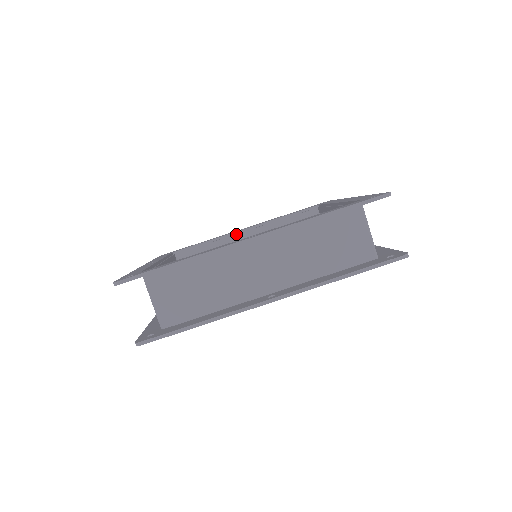
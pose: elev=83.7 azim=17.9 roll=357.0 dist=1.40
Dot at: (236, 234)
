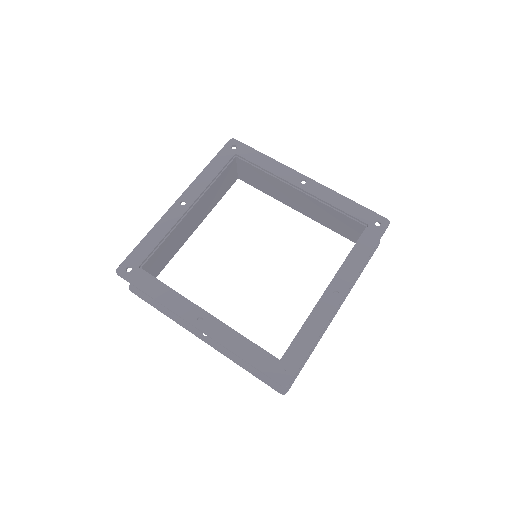
Dot at: (184, 217)
